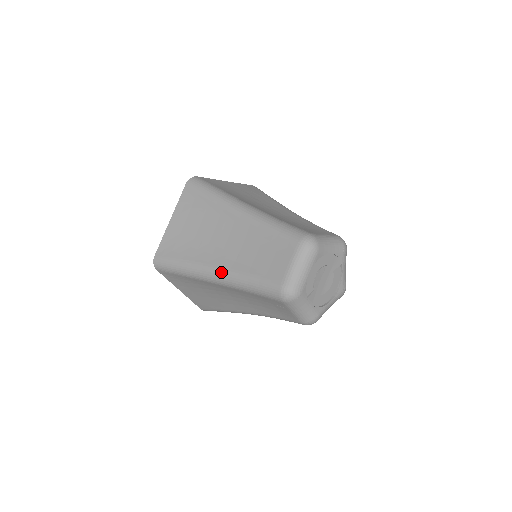
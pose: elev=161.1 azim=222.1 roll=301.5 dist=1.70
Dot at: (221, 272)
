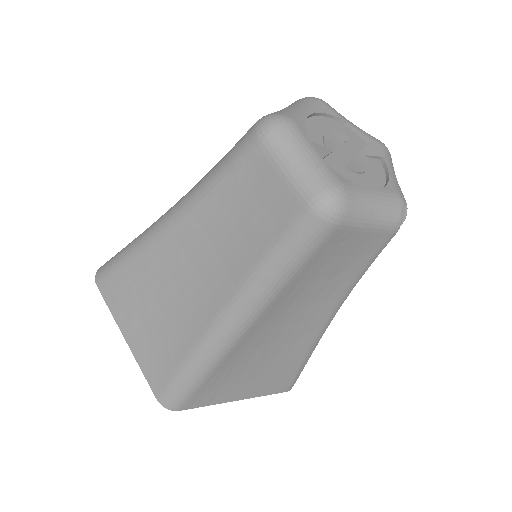
Dot at: (179, 200)
